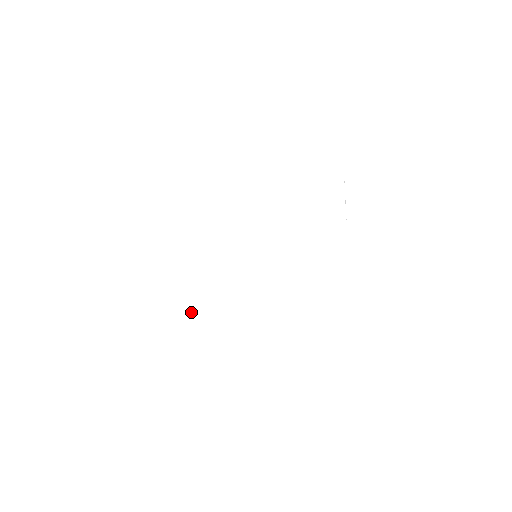
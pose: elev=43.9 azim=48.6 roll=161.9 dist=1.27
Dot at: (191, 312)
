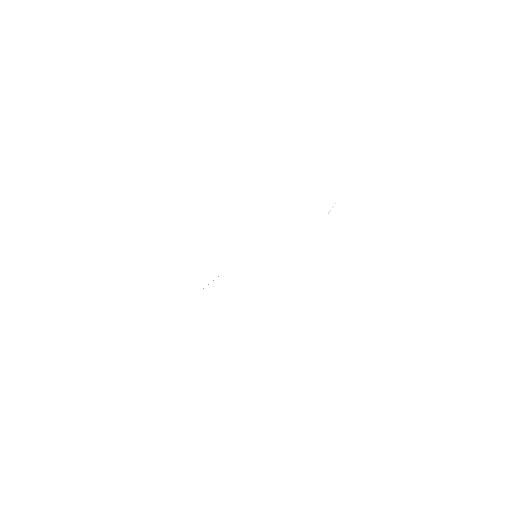
Dot at: occluded
